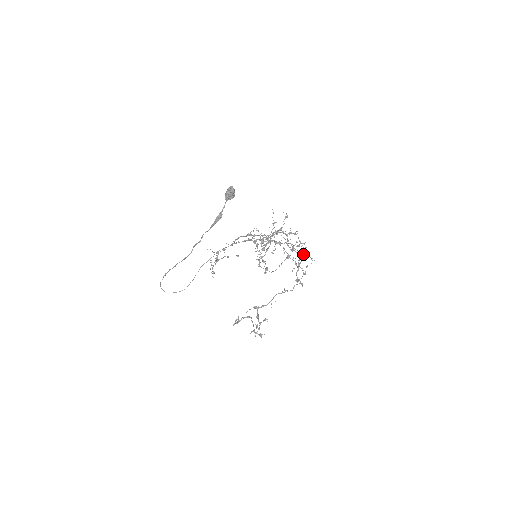
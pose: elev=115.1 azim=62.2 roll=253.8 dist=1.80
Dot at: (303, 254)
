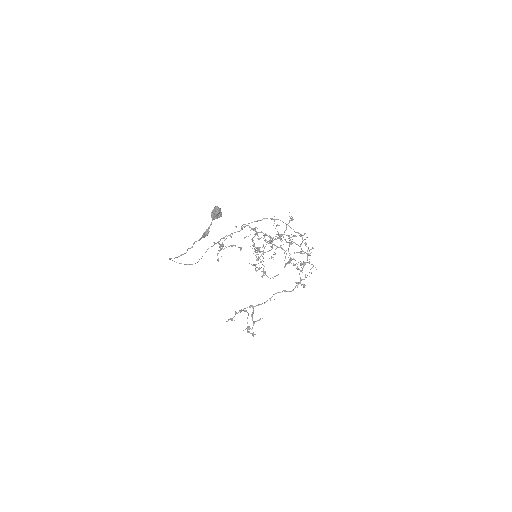
Dot at: occluded
